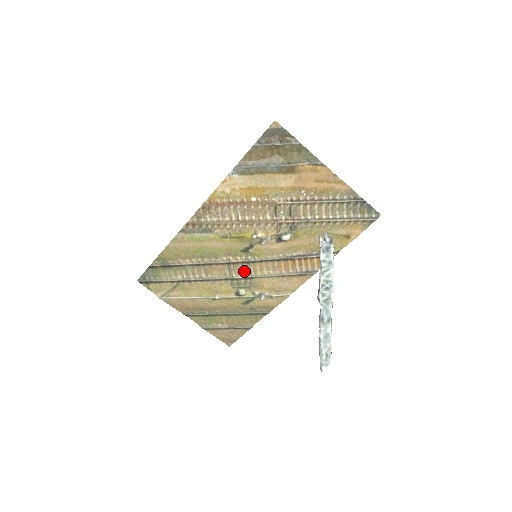
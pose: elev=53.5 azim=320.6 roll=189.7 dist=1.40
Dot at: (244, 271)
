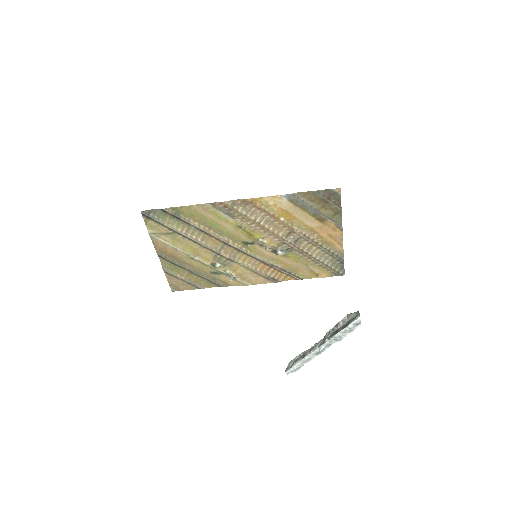
Dot at: (231, 254)
